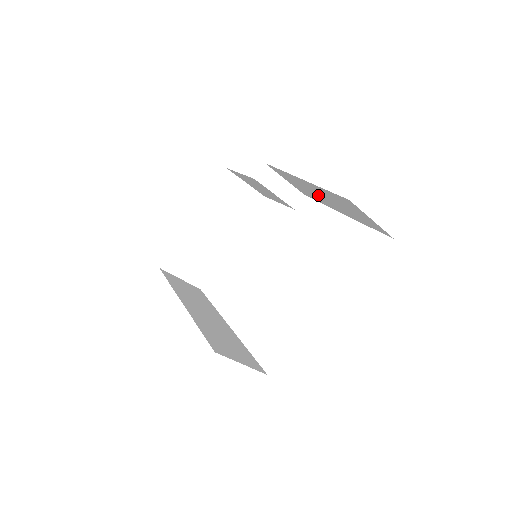
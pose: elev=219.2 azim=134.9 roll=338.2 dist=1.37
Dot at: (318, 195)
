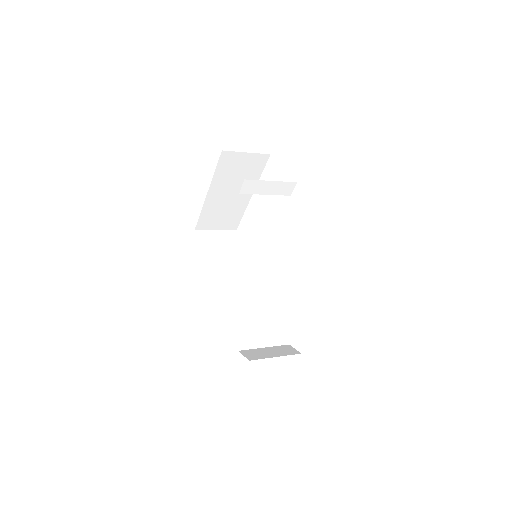
Dot at: occluded
